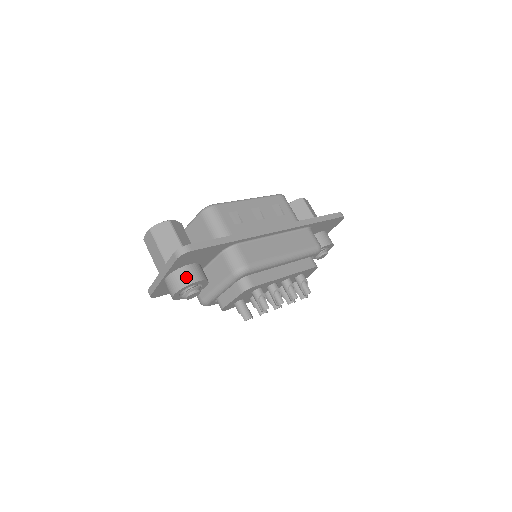
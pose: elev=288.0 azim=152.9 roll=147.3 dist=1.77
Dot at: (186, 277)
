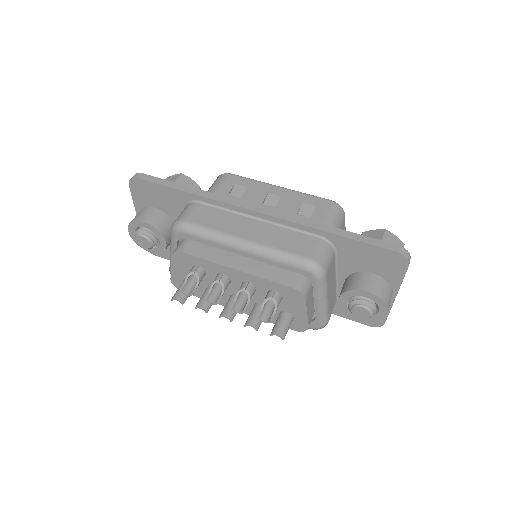
Dot at: (140, 215)
